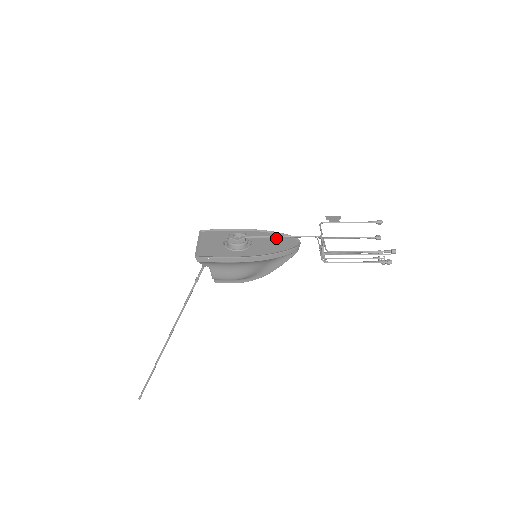
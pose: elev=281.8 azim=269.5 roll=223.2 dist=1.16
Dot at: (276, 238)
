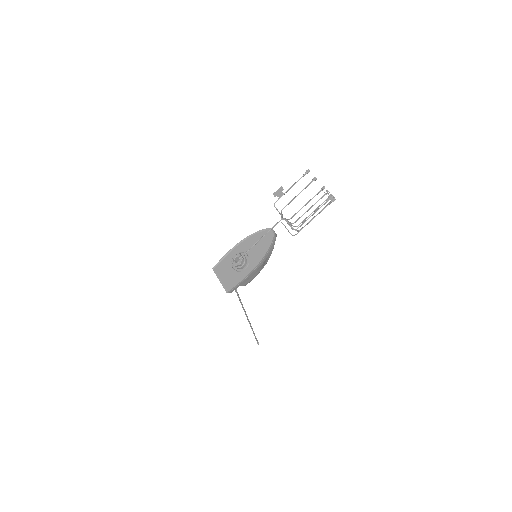
Dot at: (258, 239)
